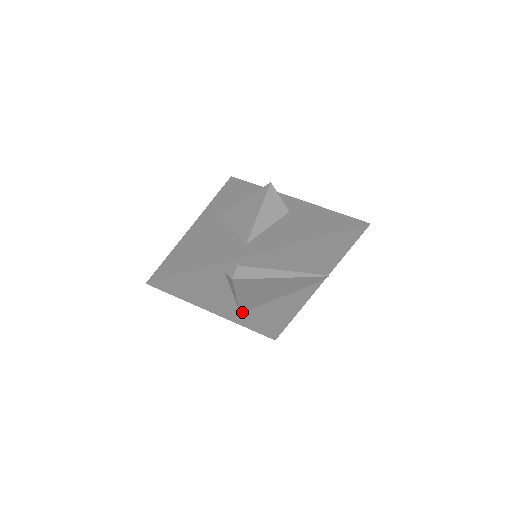
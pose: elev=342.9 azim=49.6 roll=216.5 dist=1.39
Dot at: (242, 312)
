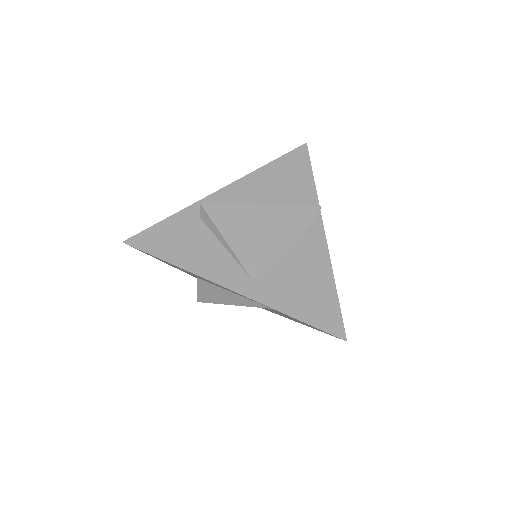
Dot at: (254, 279)
